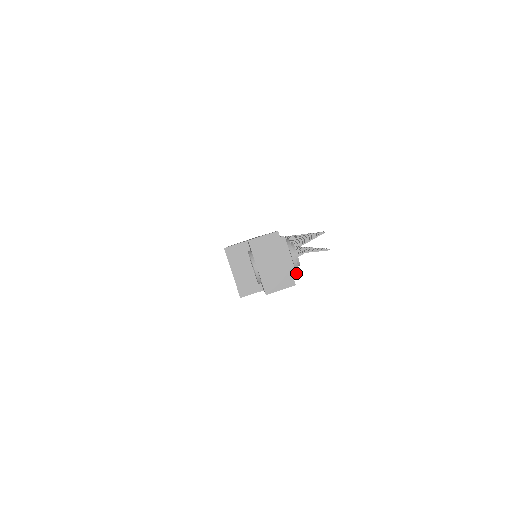
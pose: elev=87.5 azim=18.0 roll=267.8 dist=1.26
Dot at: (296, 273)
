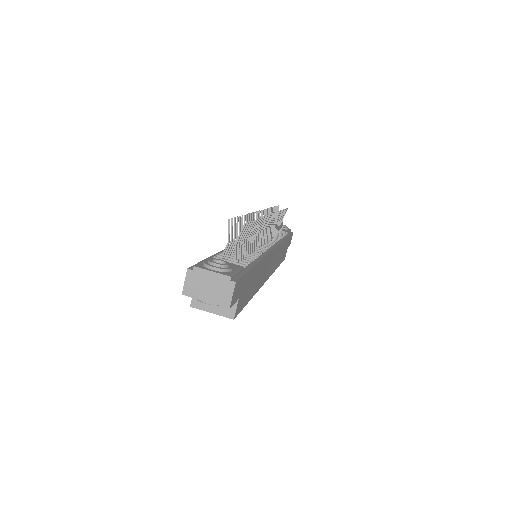
Dot at: (227, 276)
